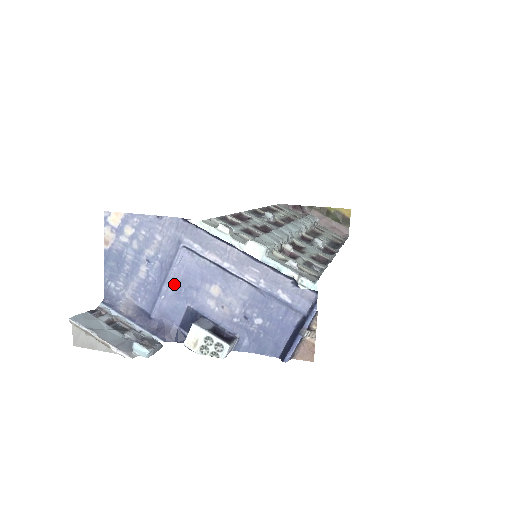
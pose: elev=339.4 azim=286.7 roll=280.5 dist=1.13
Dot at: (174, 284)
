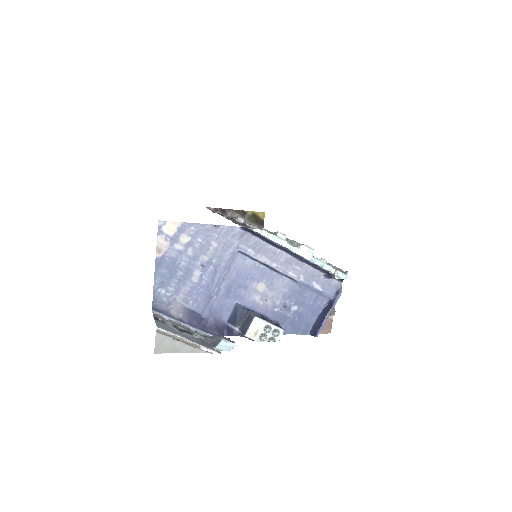
Dot at: (226, 285)
